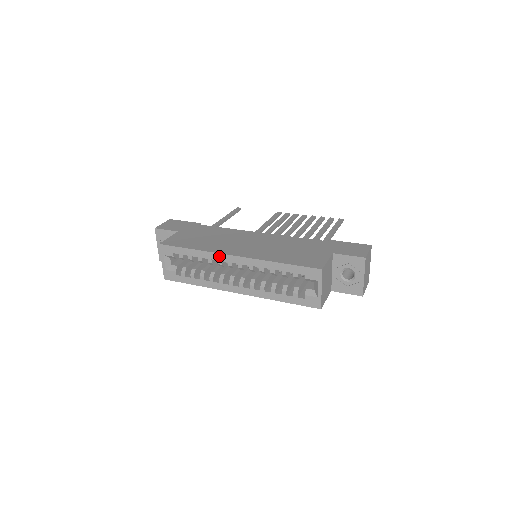
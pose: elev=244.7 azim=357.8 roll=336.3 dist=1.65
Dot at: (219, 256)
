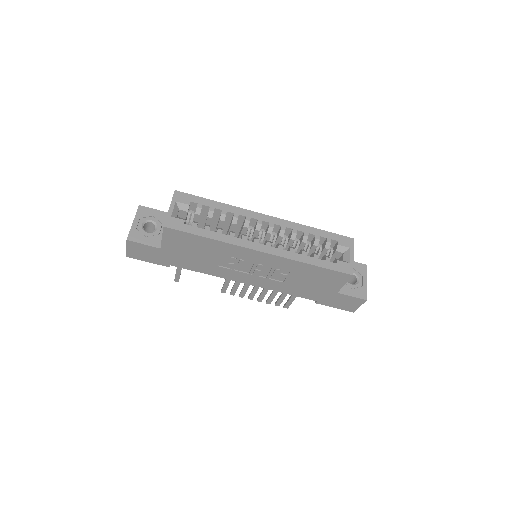
Dot at: (249, 213)
